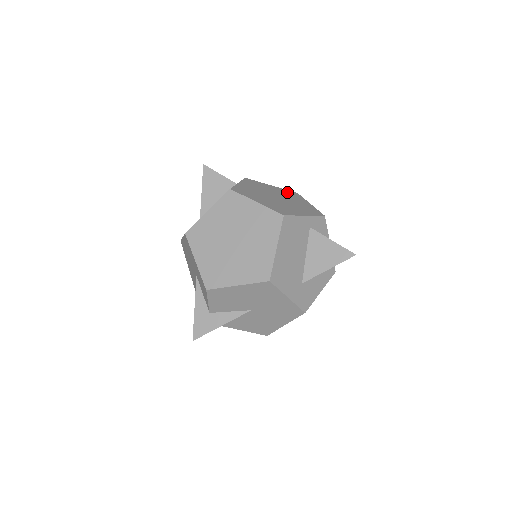
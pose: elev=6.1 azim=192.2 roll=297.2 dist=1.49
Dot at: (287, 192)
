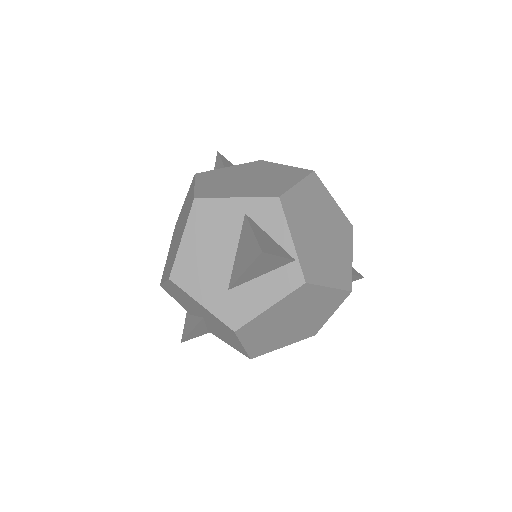
Dot at: (292, 171)
